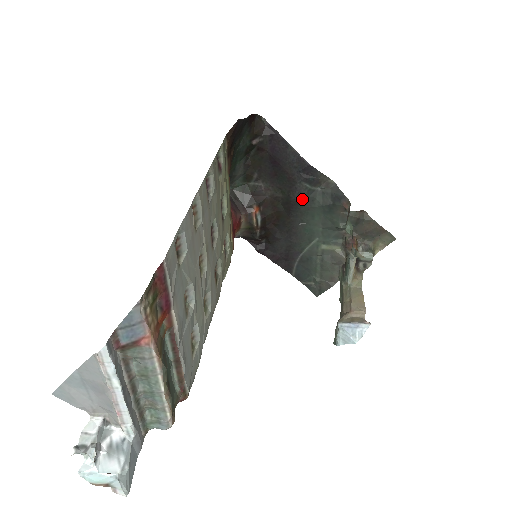
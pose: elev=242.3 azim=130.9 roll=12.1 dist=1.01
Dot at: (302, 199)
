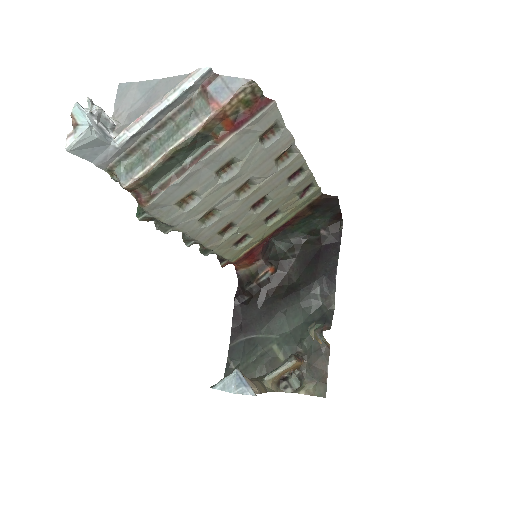
Dot at: (305, 295)
